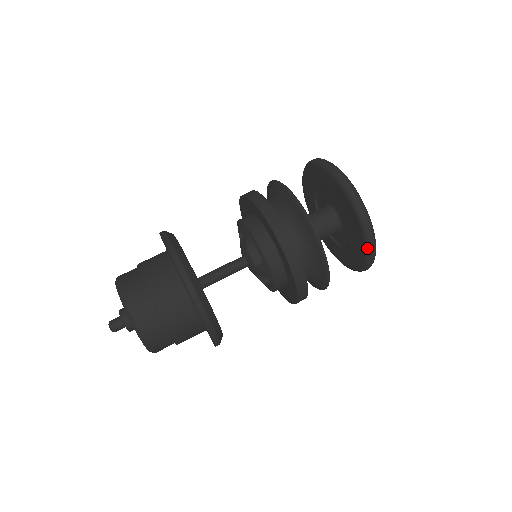
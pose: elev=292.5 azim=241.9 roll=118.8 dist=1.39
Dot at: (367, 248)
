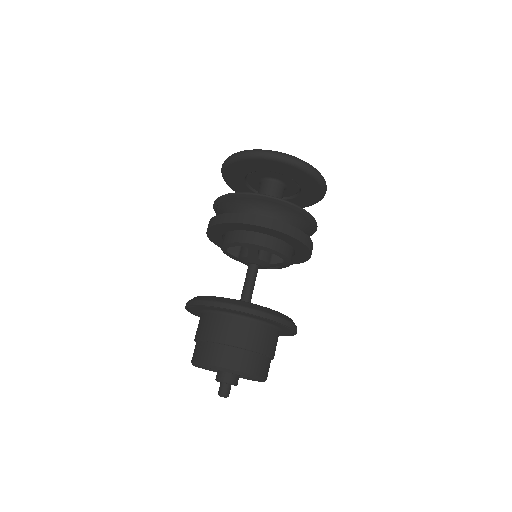
Dot at: (323, 194)
